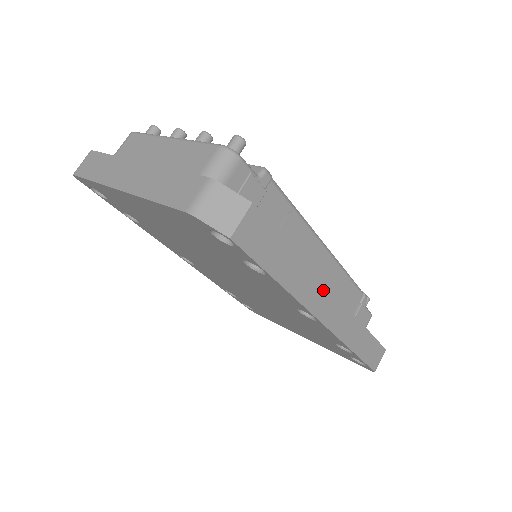
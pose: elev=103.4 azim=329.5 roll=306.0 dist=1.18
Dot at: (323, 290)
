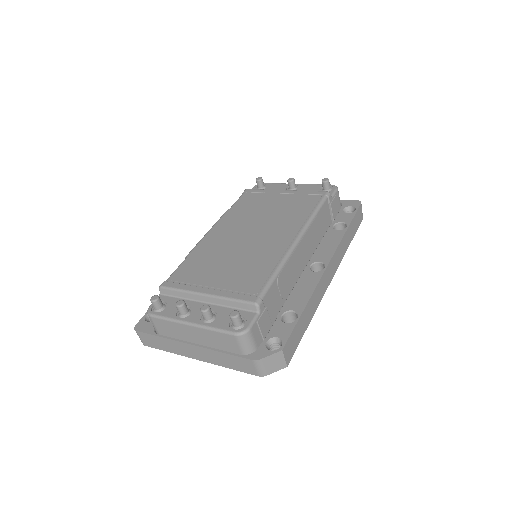
Dot at: (322, 280)
